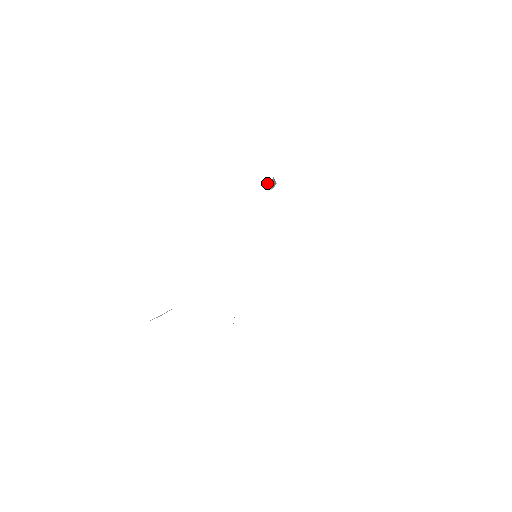
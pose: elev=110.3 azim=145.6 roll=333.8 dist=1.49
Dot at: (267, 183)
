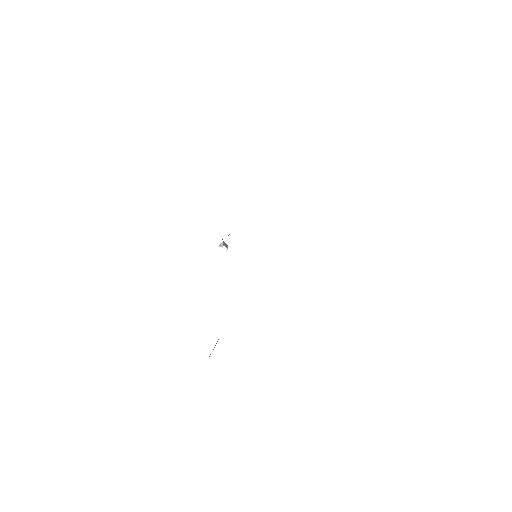
Dot at: (221, 244)
